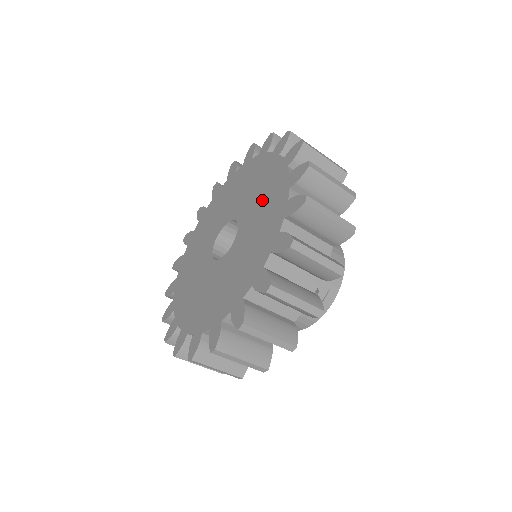
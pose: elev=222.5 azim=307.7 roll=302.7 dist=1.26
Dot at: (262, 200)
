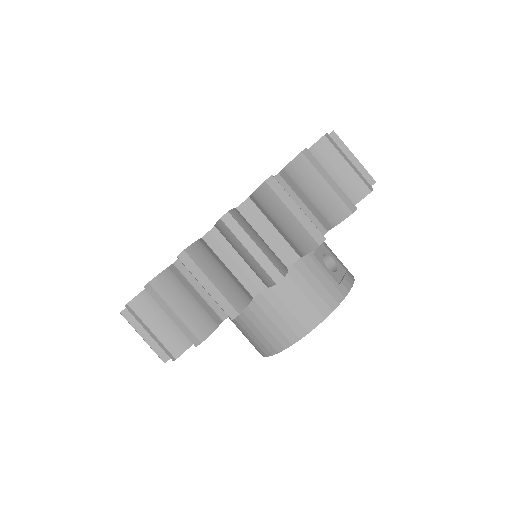
Dot at: occluded
